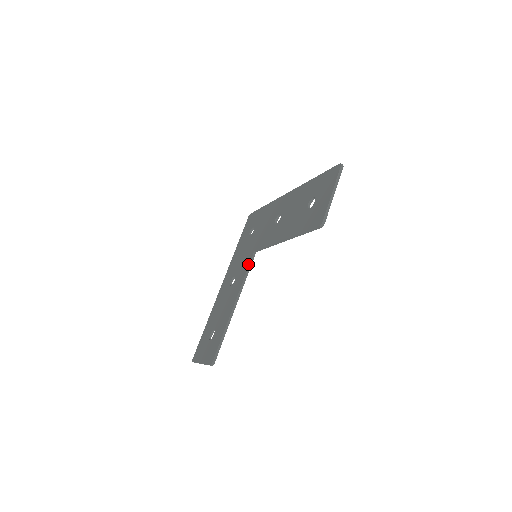
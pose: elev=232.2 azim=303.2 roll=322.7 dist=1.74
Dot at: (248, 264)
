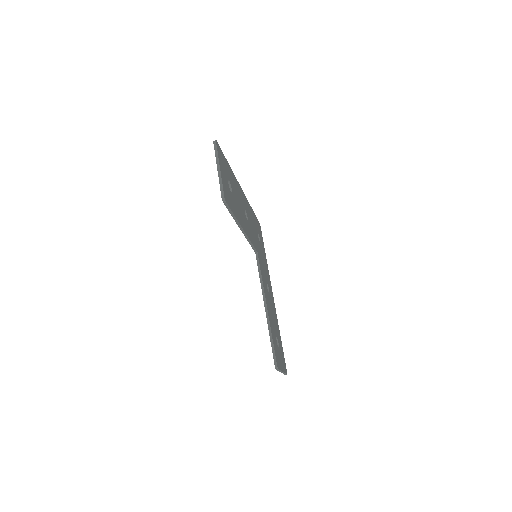
Dot at: occluded
